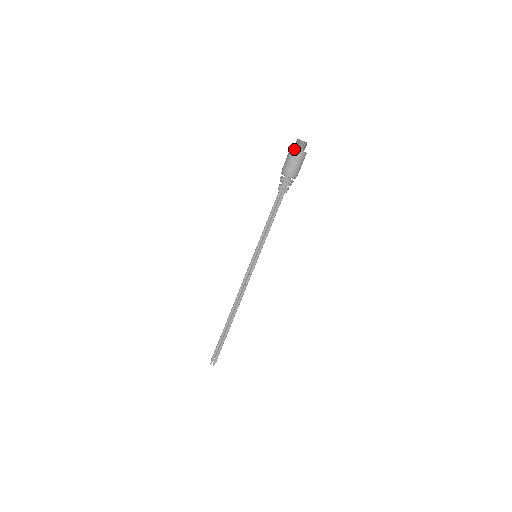
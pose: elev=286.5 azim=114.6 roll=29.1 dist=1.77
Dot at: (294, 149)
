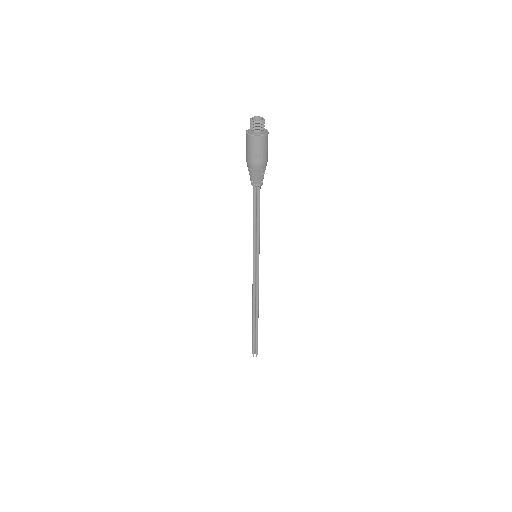
Dot at: (252, 136)
